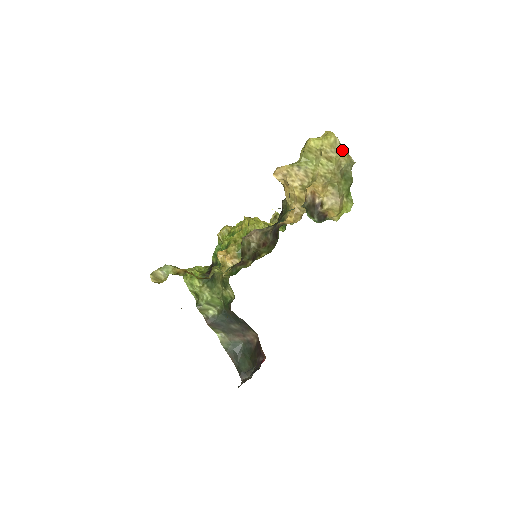
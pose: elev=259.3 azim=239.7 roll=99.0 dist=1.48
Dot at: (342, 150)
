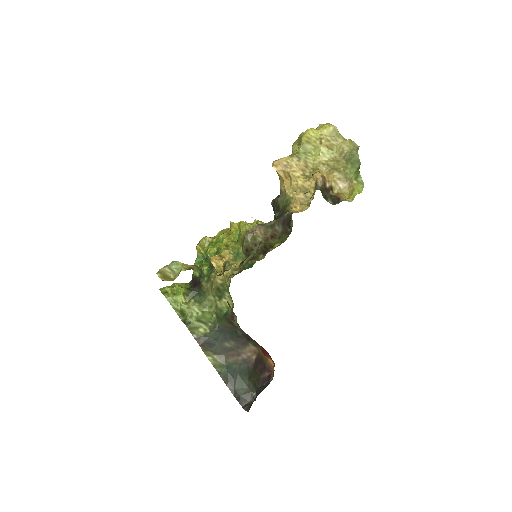
Dot at: (342, 138)
